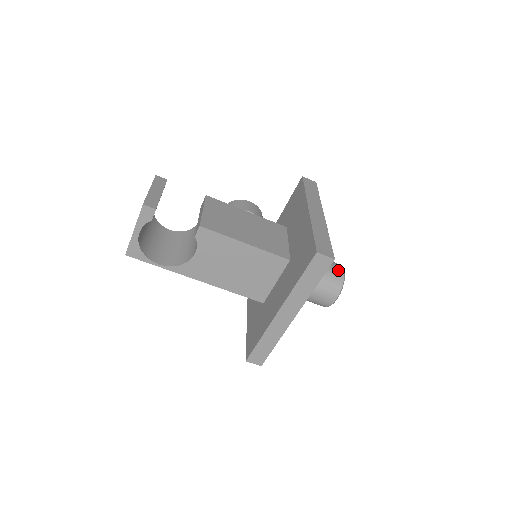
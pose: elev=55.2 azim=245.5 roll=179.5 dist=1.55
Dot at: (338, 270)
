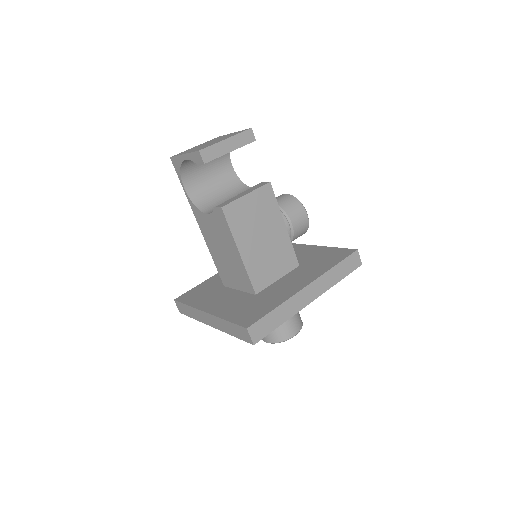
Dot at: (290, 331)
